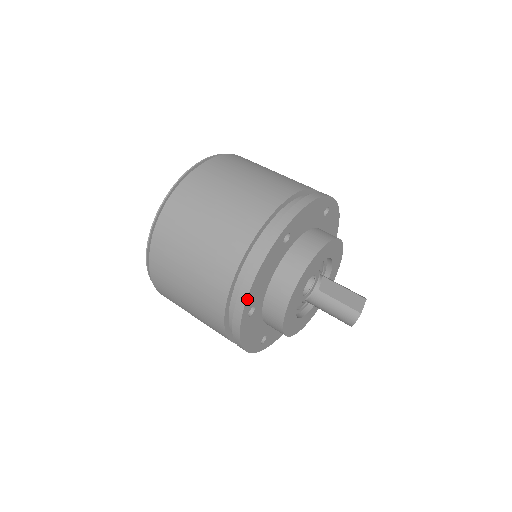
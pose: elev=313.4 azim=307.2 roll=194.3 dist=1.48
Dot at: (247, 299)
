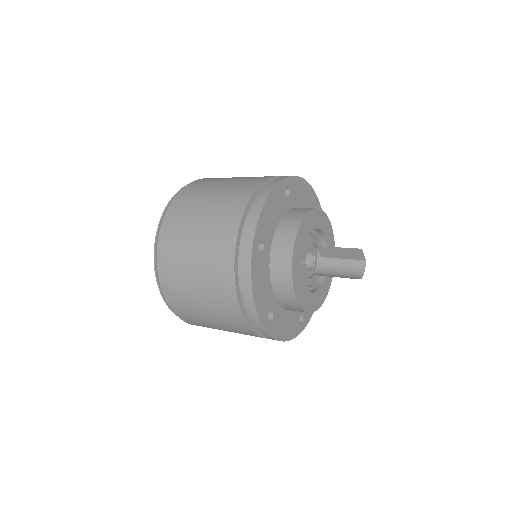
Dot at: (258, 314)
